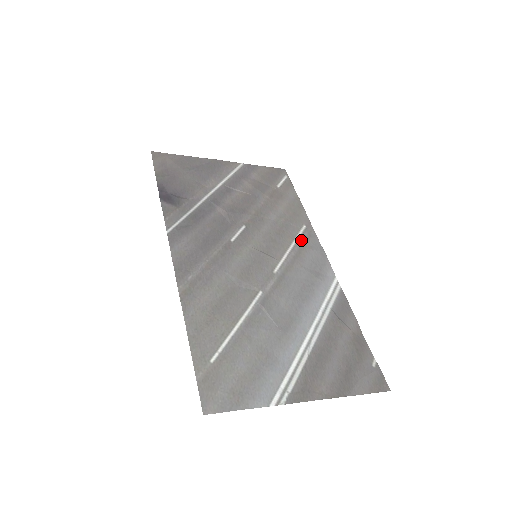
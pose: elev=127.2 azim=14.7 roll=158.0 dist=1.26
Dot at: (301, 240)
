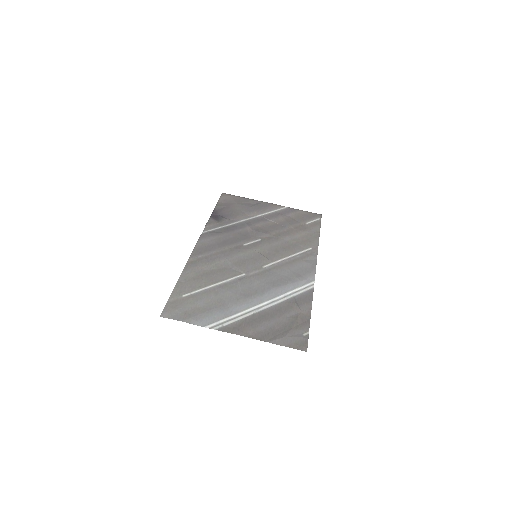
Dot at: (301, 255)
